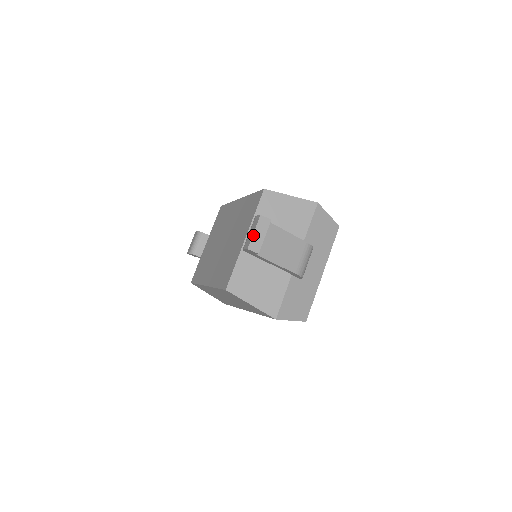
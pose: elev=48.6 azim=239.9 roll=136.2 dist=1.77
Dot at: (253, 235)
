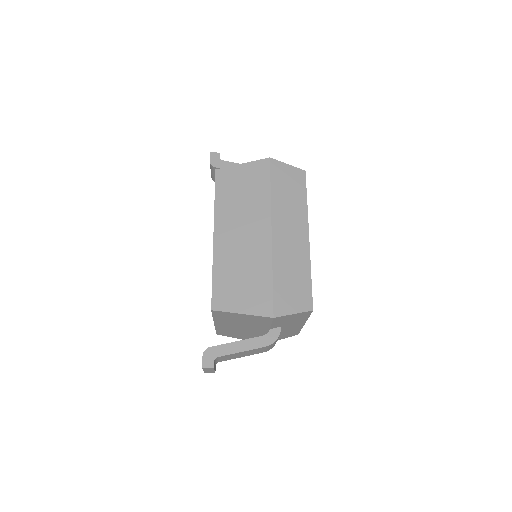
Dot at: (204, 371)
